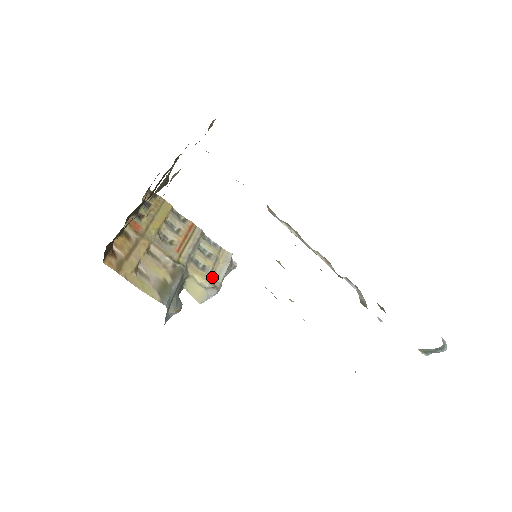
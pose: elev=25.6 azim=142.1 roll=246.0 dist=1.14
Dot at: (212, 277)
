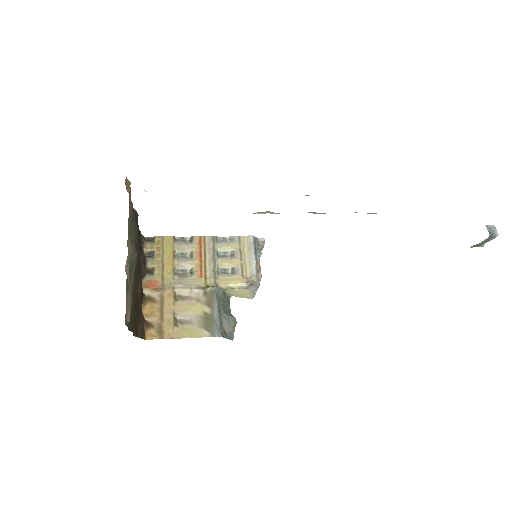
Dot at: (245, 274)
